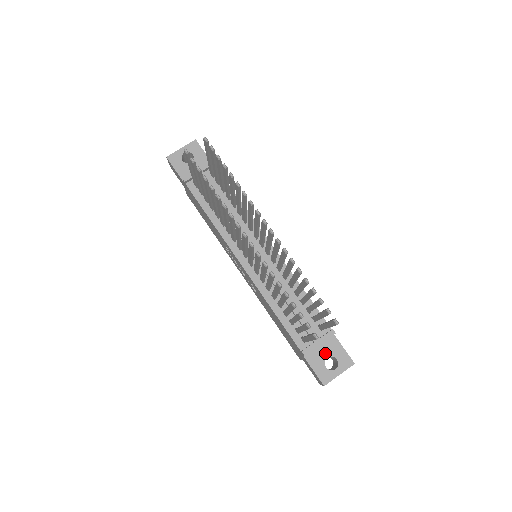
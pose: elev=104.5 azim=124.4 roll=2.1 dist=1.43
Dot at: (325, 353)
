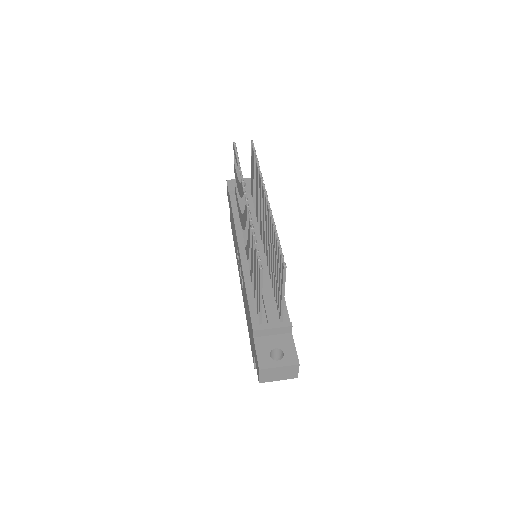
Dot at: (275, 344)
